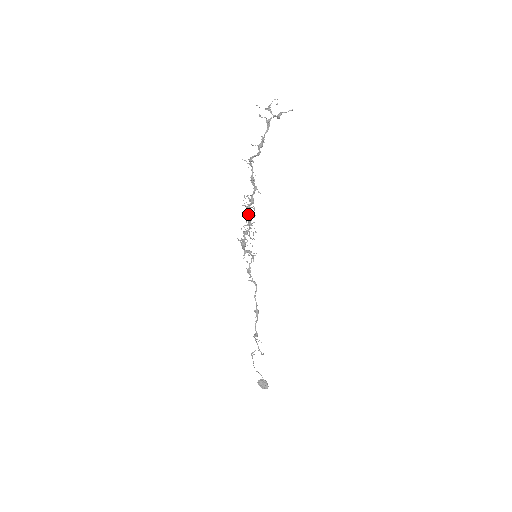
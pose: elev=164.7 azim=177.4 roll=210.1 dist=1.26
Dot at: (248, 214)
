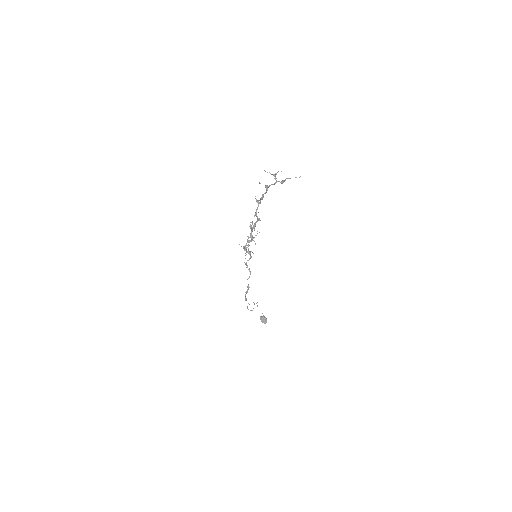
Dot at: (251, 232)
